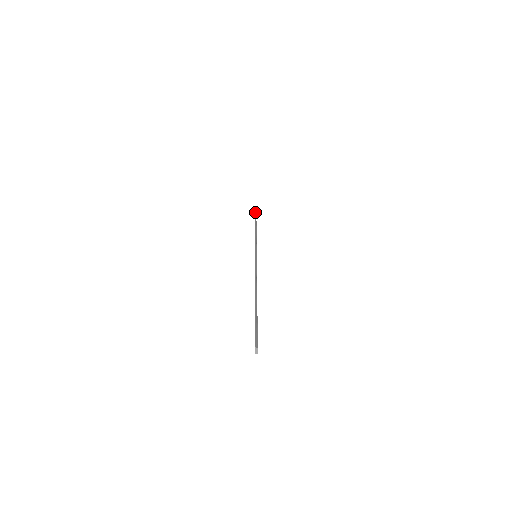
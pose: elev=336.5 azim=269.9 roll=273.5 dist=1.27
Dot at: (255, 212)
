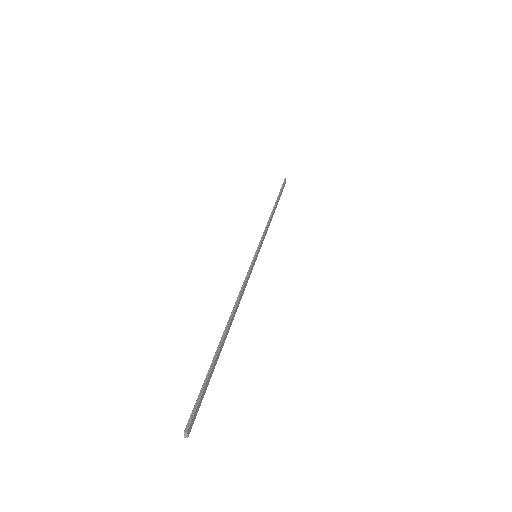
Dot at: (284, 181)
